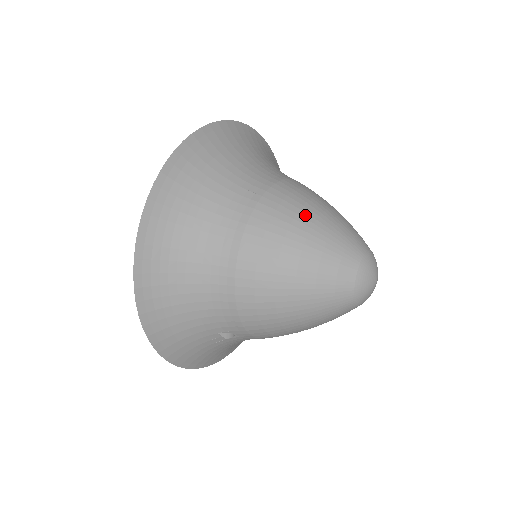
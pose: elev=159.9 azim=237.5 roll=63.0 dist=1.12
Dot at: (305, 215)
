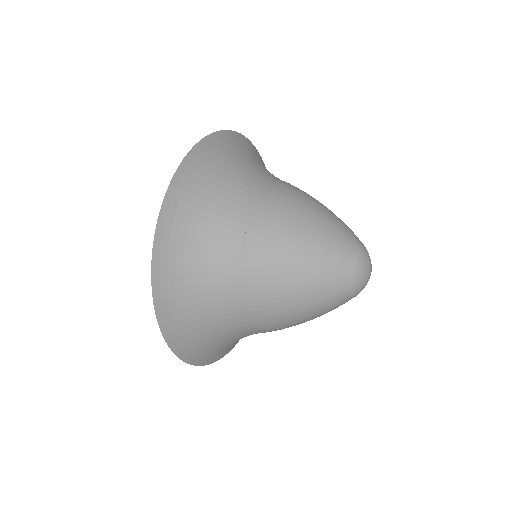
Dot at: (296, 241)
